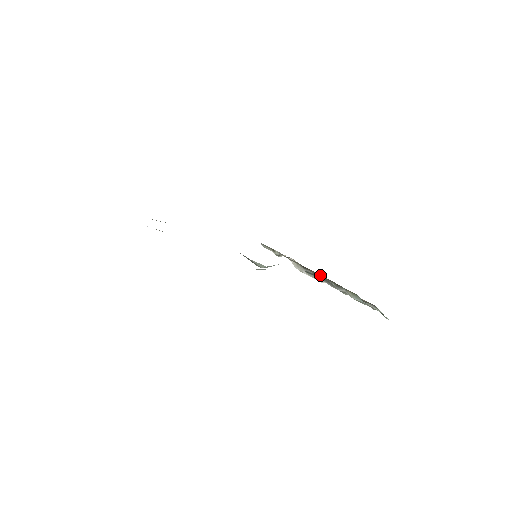
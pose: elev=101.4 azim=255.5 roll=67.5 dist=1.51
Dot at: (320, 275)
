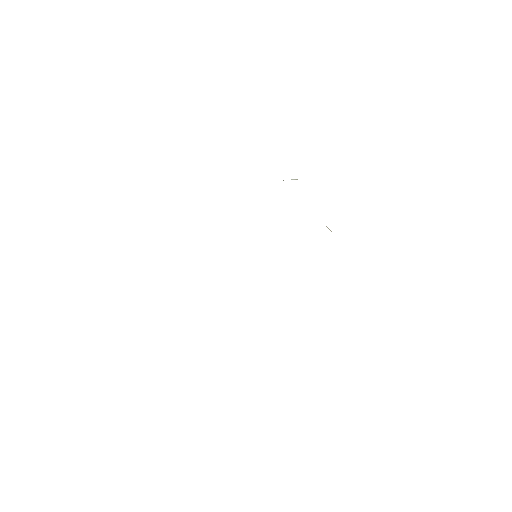
Dot at: occluded
